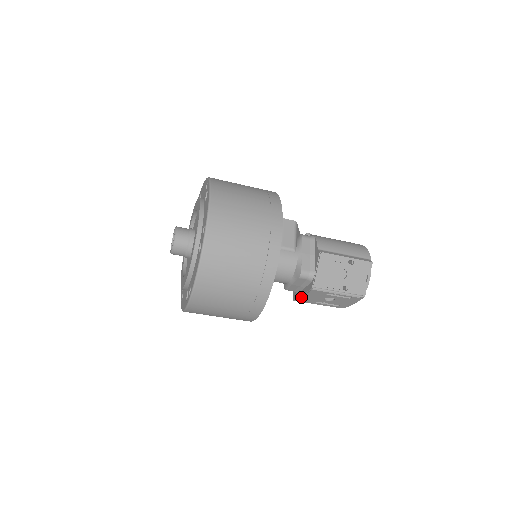
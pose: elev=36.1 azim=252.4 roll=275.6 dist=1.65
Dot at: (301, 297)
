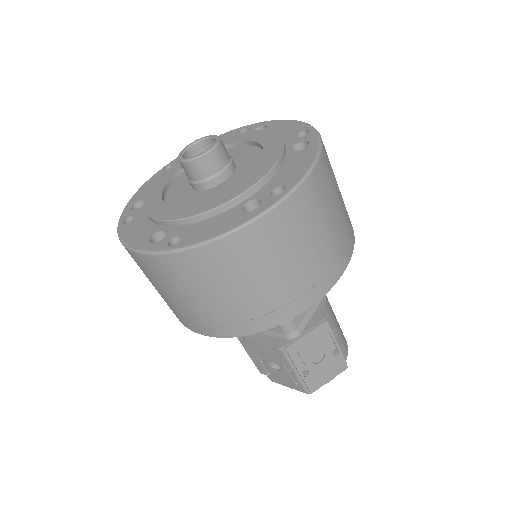
Dot at: (251, 339)
